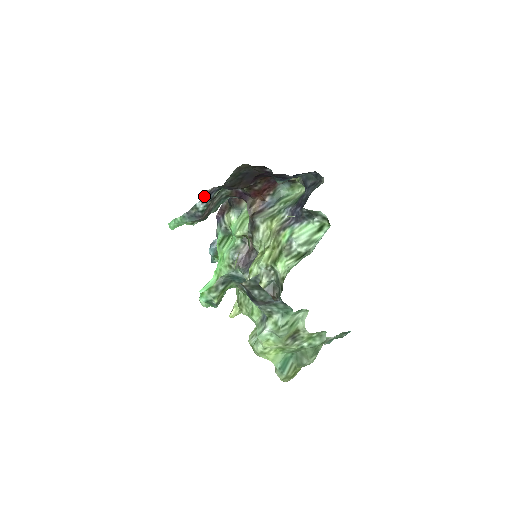
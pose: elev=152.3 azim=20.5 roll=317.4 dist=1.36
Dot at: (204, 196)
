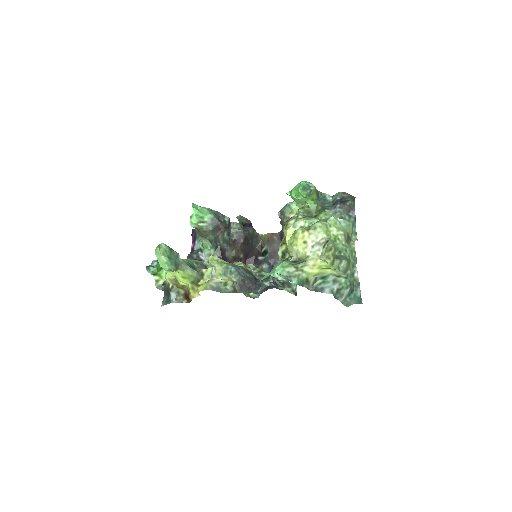
Dot at: occluded
